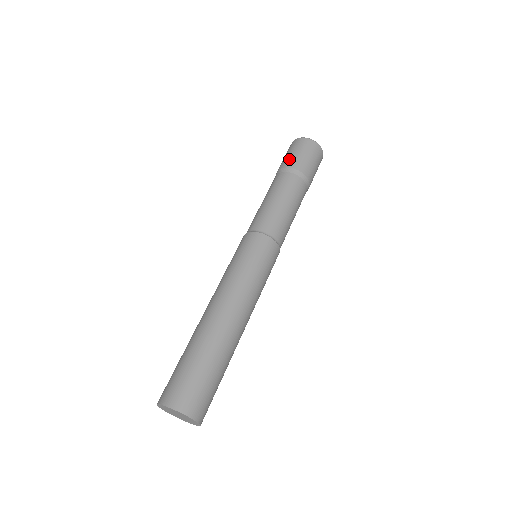
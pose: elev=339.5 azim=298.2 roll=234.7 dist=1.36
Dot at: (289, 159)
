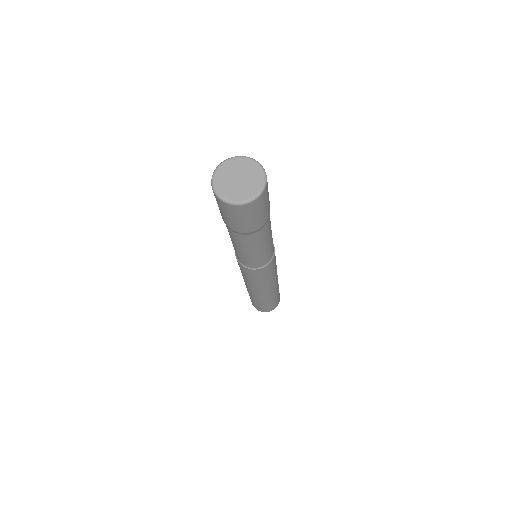
Dot at: (250, 226)
